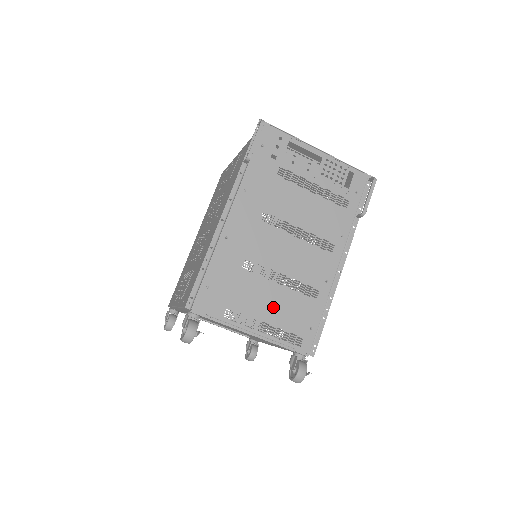
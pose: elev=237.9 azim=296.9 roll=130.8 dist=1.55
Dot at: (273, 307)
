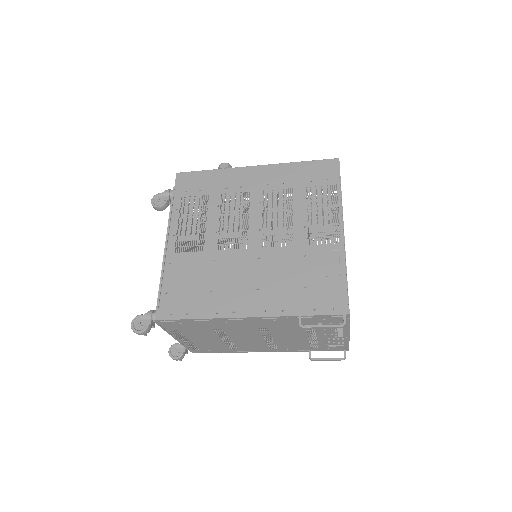
Dot at: (204, 341)
